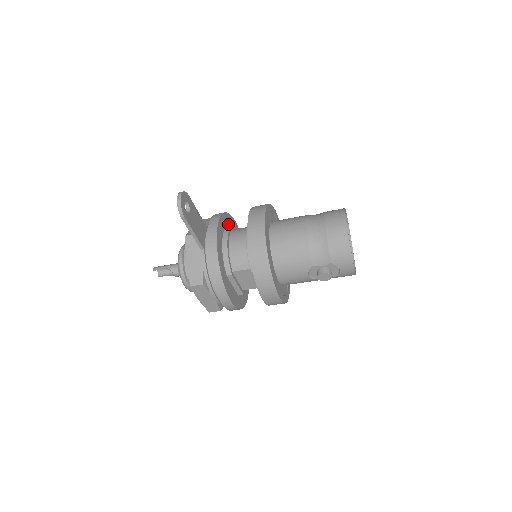
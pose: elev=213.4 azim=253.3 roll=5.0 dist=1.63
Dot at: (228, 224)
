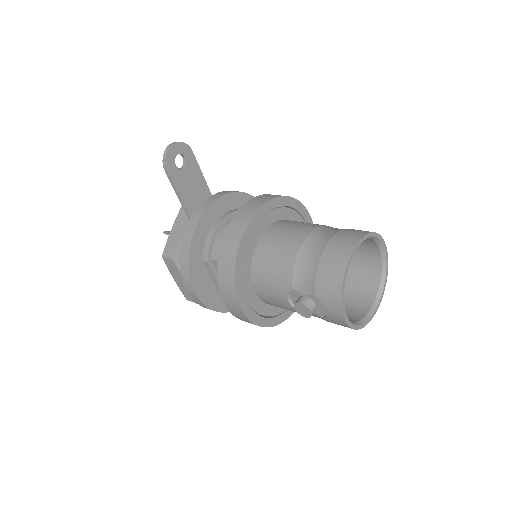
Dot at: occluded
